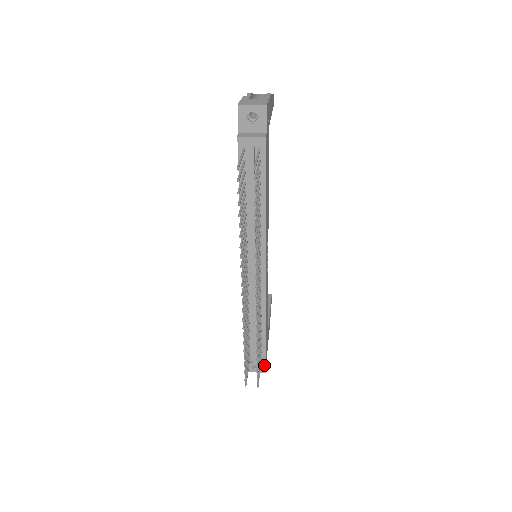
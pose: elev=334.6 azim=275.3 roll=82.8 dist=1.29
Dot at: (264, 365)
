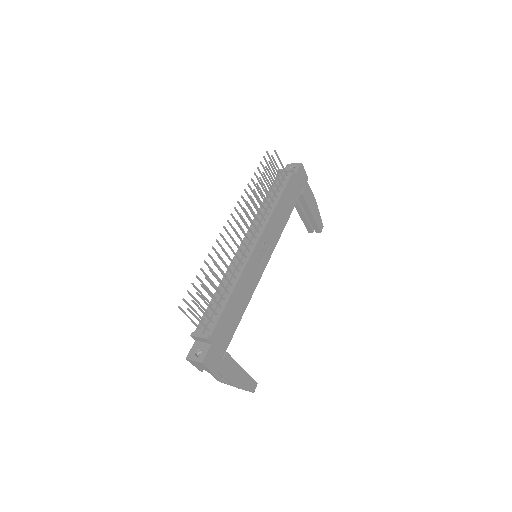
Dot at: (206, 337)
